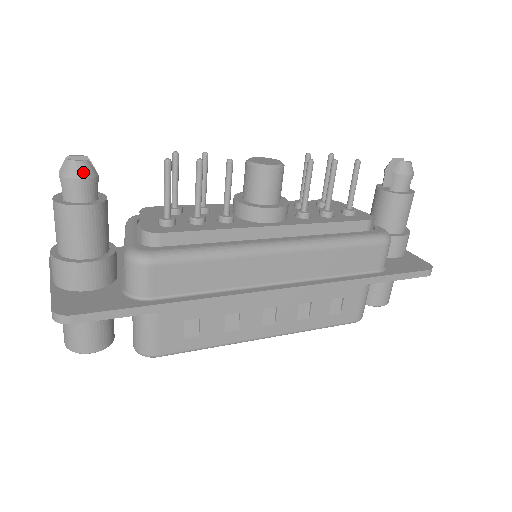
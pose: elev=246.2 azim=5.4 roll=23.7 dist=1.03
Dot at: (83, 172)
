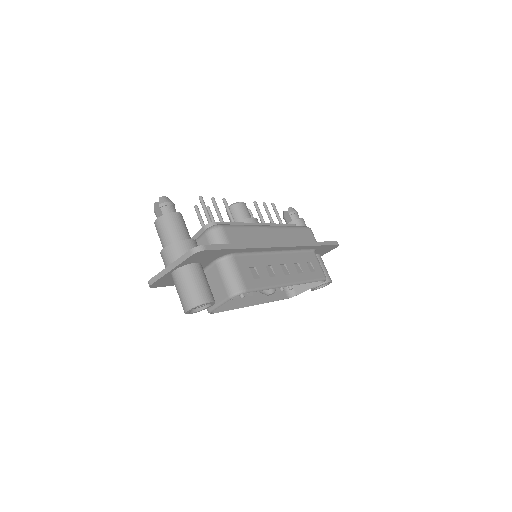
Dot at: (169, 200)
